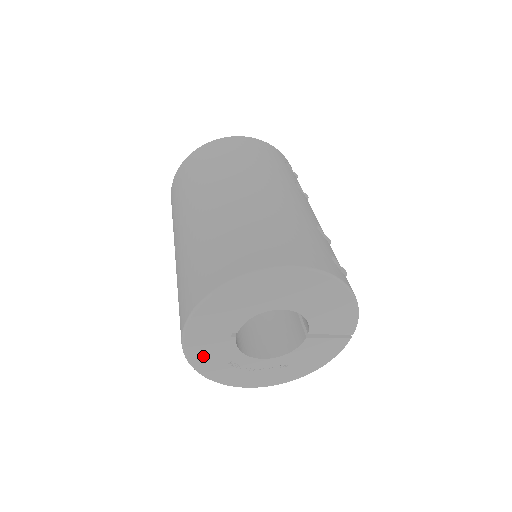
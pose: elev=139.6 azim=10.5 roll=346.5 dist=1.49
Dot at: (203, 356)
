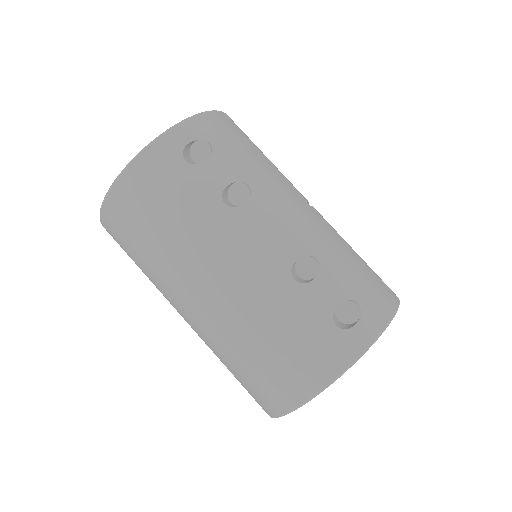
Dot at: occluded
